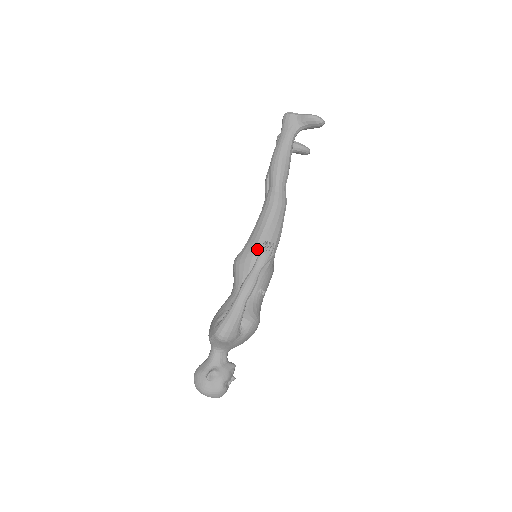
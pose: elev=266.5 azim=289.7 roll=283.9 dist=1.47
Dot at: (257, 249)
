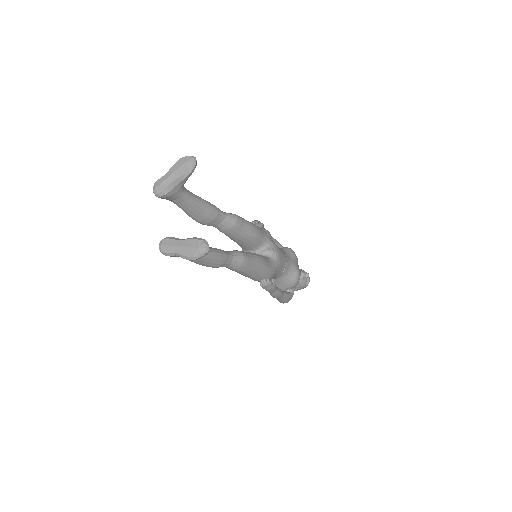
Dot at: occluded
